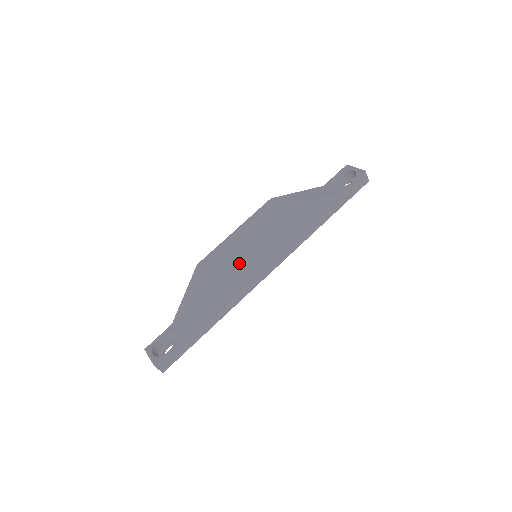
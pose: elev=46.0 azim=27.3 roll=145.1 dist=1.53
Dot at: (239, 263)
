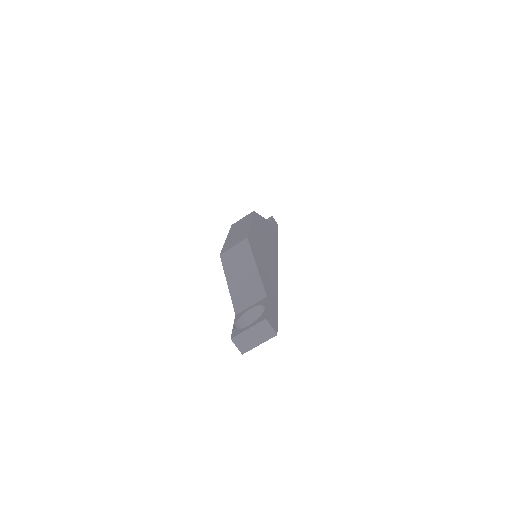
Dot at: (256, 239)
